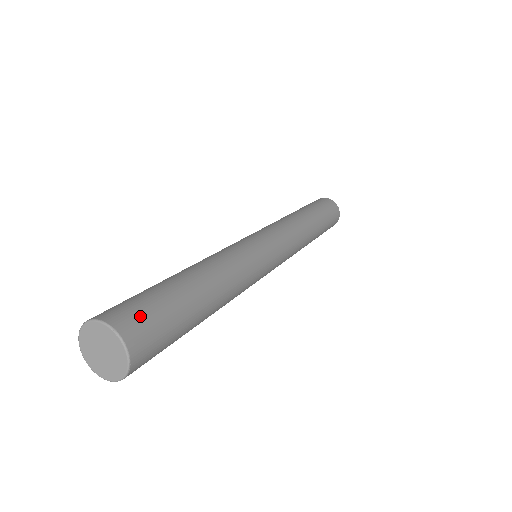
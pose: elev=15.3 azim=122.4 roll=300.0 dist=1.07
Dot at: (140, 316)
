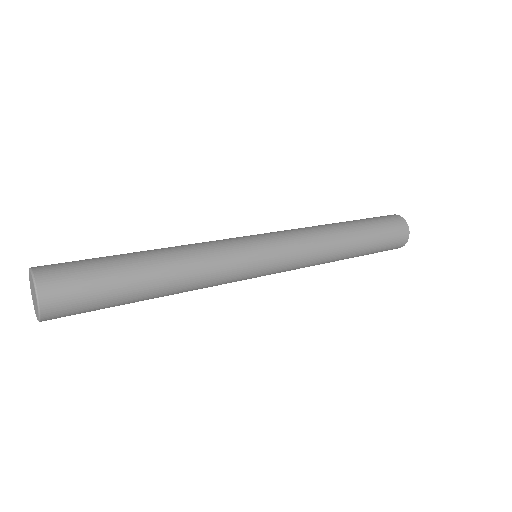
Dot at: (59, 263)
